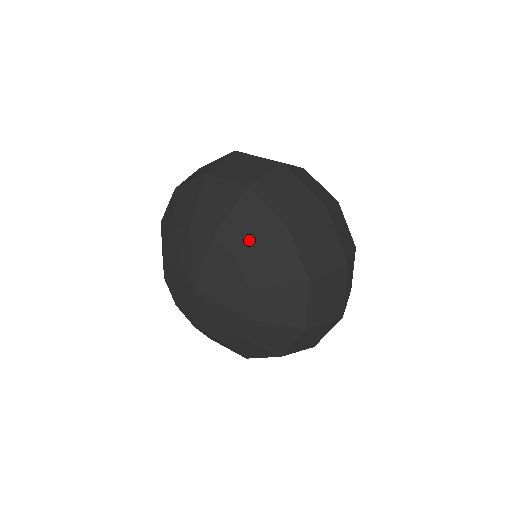
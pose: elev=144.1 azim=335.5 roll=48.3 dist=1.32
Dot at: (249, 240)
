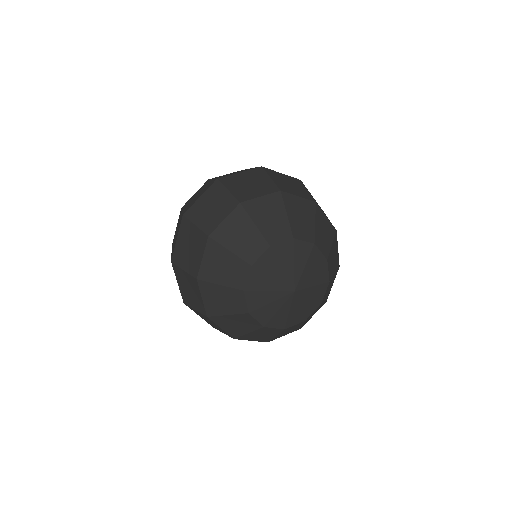
Dot at: (328, 244)
